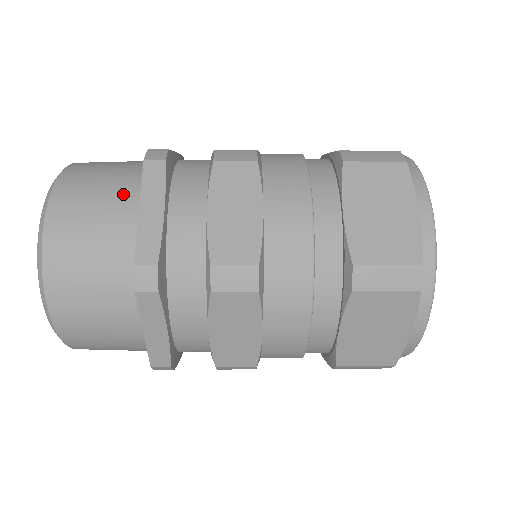
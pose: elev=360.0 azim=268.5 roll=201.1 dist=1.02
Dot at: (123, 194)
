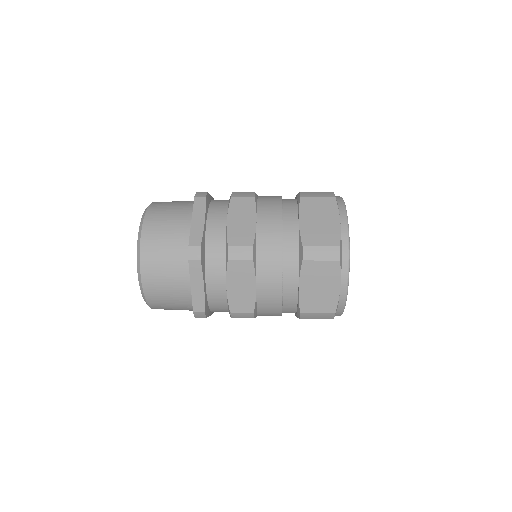
Dot at: (183, 214)
